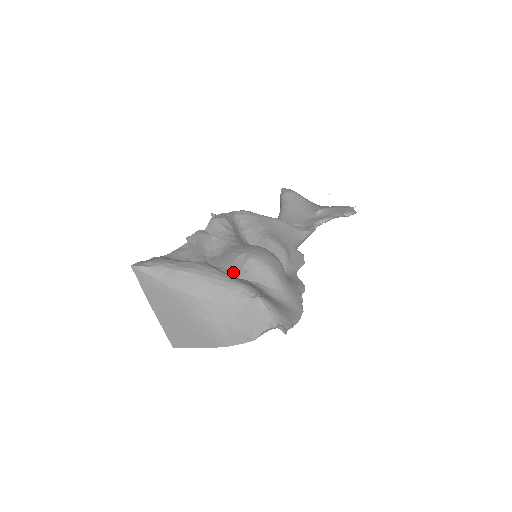
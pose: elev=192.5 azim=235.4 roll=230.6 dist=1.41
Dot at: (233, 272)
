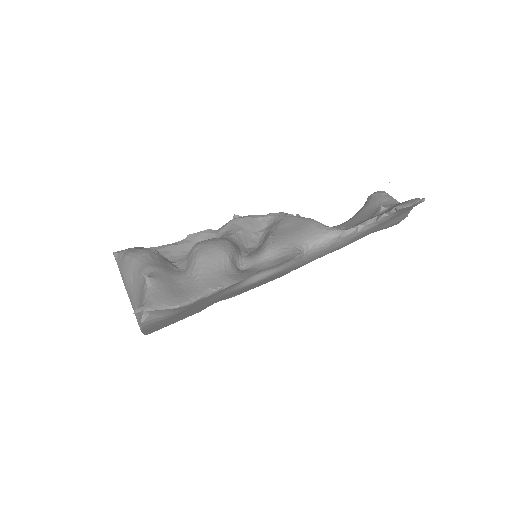
Dot at: occluded
